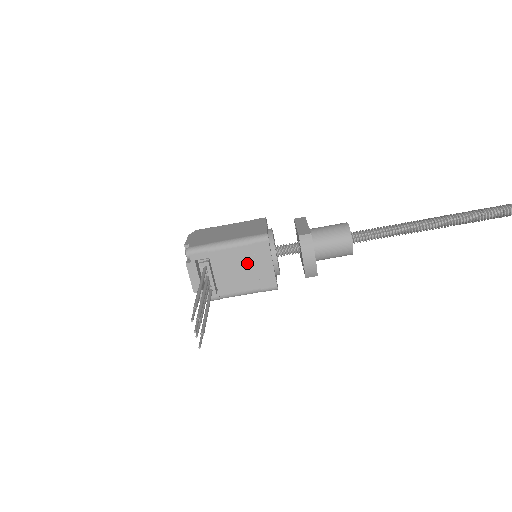
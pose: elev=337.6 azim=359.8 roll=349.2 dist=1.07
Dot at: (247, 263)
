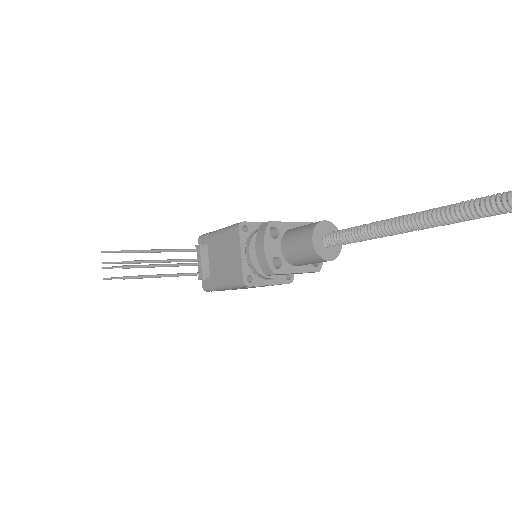
Dot at: (226, 251)
